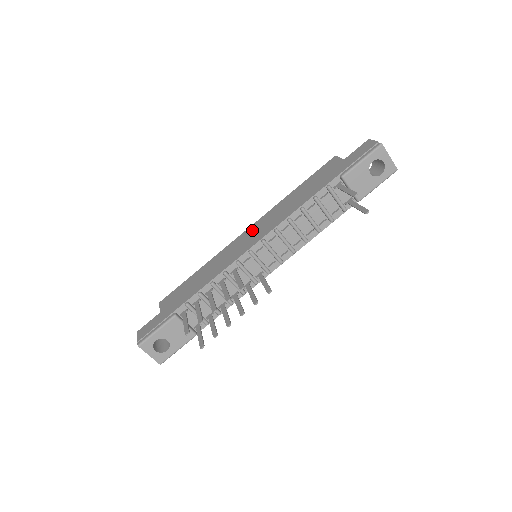
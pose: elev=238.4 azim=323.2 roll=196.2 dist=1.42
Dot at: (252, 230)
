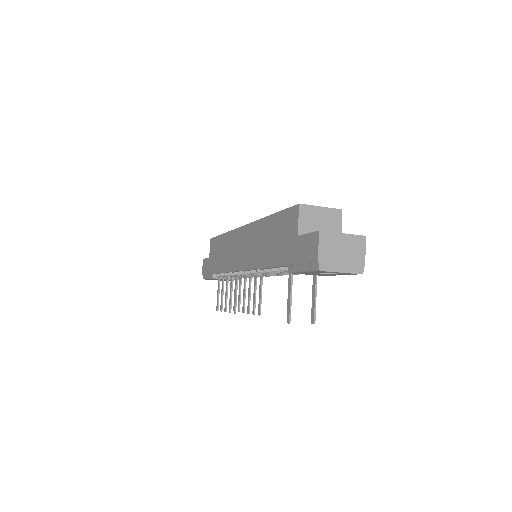
Dot at: (244, 238)
